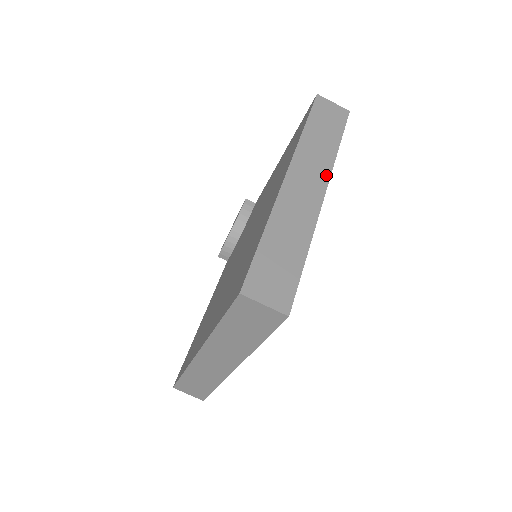
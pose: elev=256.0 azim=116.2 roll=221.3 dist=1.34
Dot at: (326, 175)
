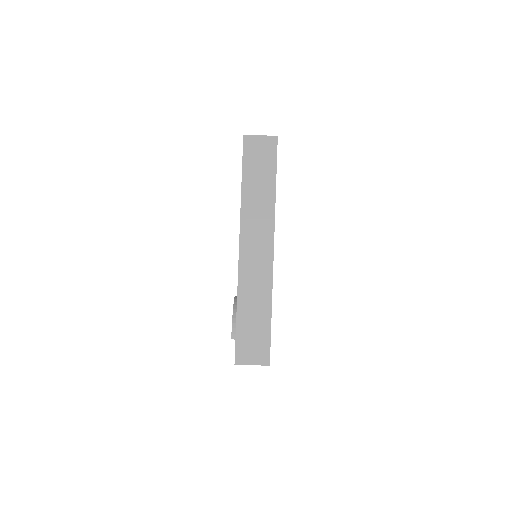
Dot at: occluded
